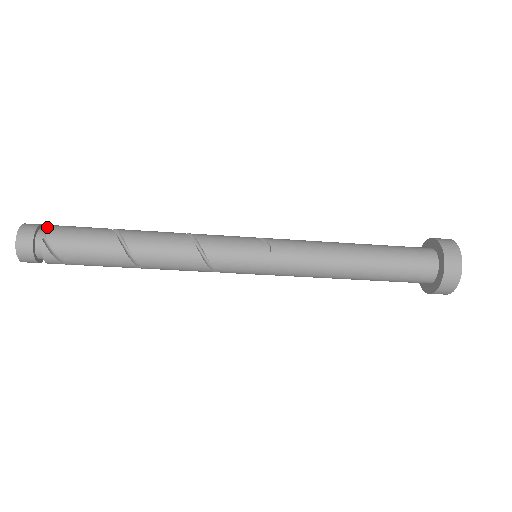
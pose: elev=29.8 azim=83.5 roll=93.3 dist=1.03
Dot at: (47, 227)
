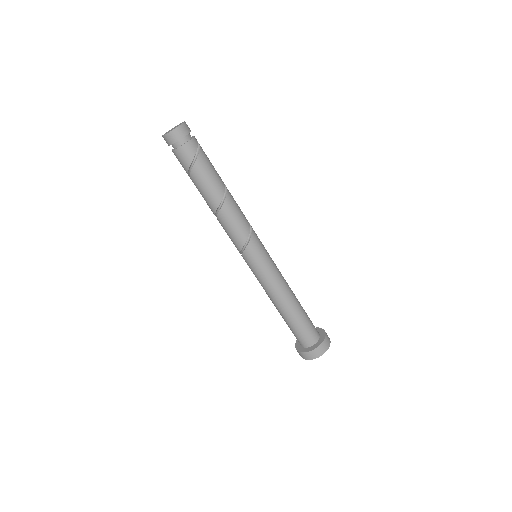
Dot at: occluded
